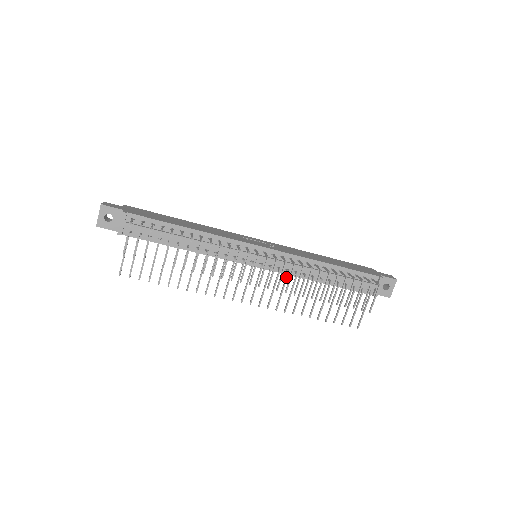
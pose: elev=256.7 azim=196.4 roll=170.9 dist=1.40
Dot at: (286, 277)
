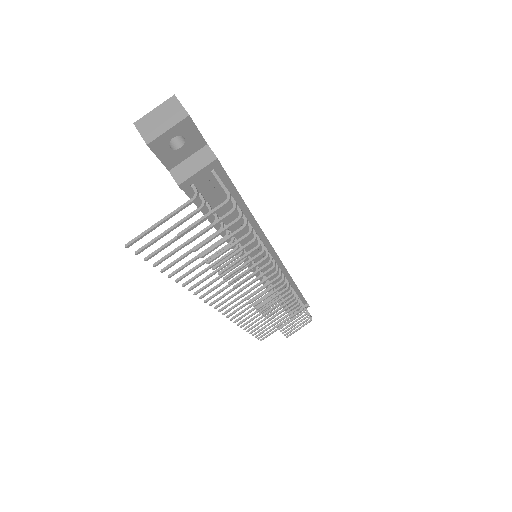
Dot at: occluded
